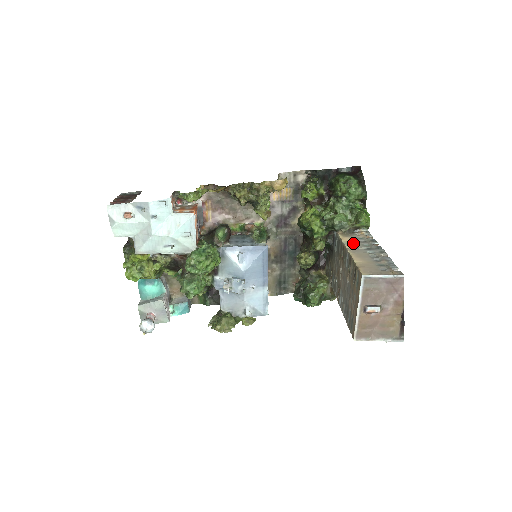
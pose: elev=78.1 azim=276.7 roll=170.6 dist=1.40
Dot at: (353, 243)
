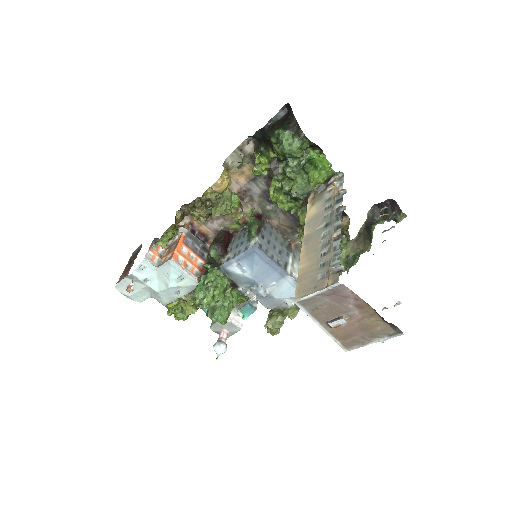
Dot at: (314, 219)
